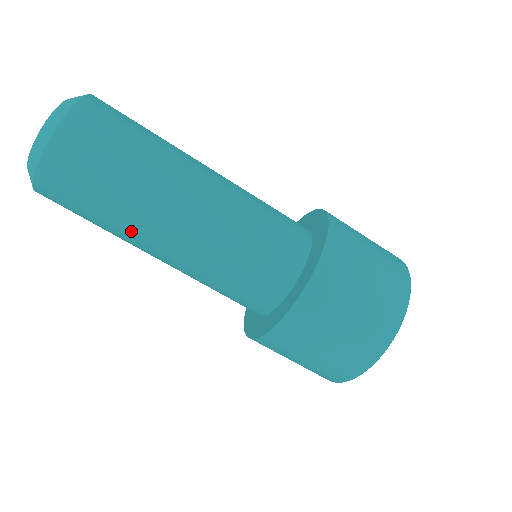
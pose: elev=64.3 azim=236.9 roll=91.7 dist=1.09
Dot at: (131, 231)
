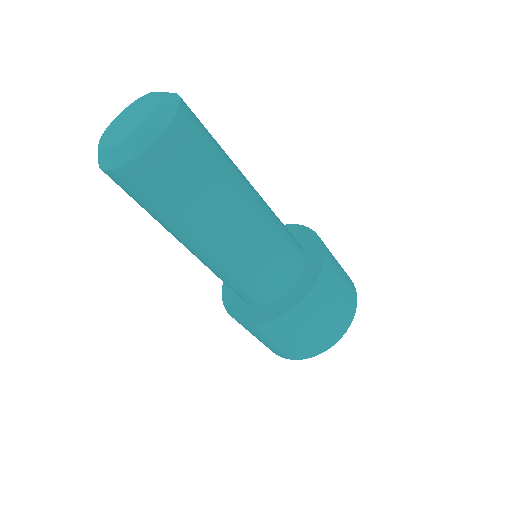
Dot at: (181, 230)
